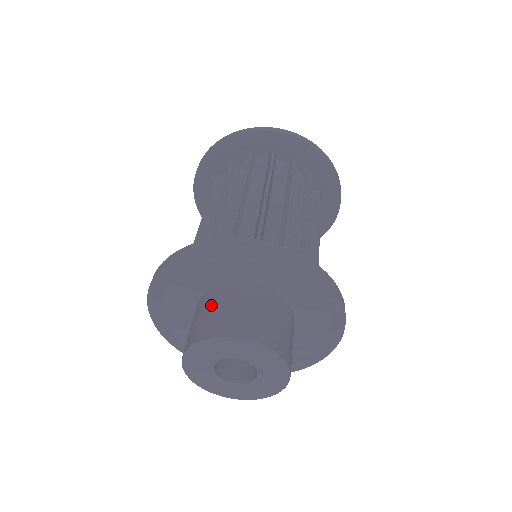
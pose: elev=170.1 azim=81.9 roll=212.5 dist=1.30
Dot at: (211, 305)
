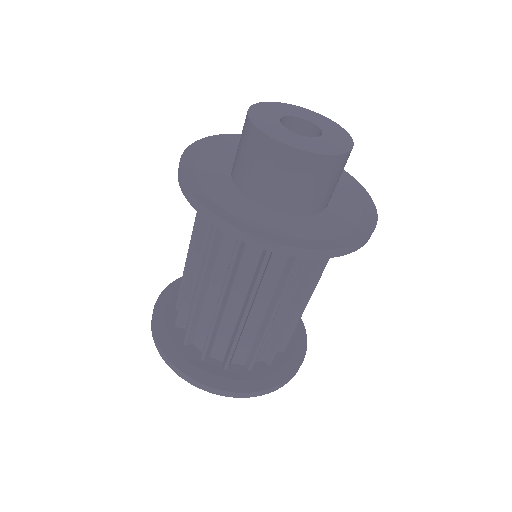
Dot at: occluded
